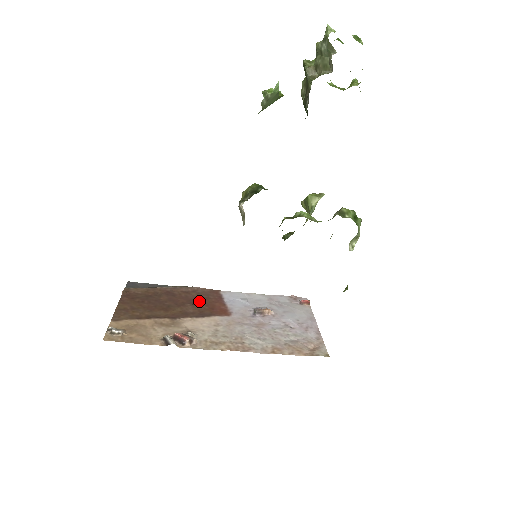
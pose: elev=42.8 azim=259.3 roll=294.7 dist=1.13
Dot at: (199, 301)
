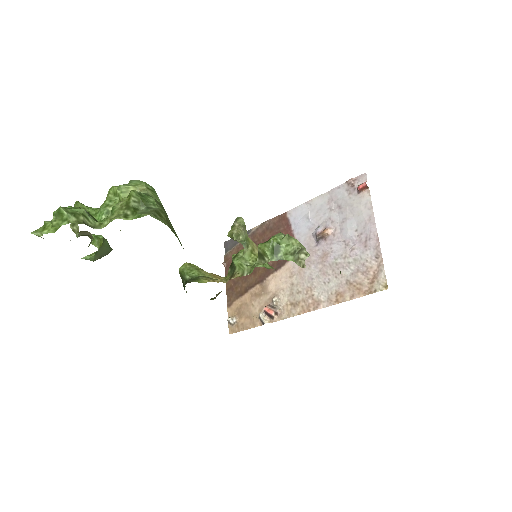
Dot at: occluded
